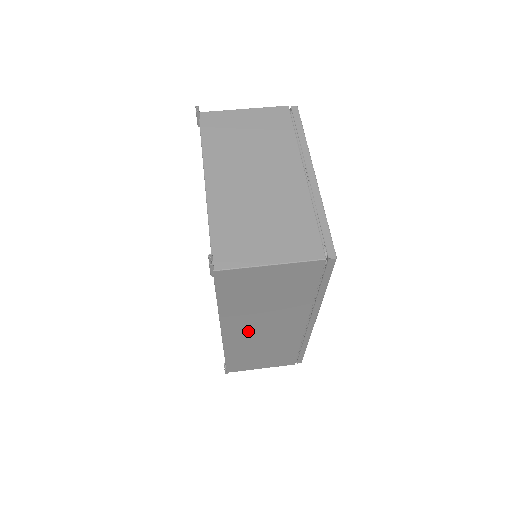
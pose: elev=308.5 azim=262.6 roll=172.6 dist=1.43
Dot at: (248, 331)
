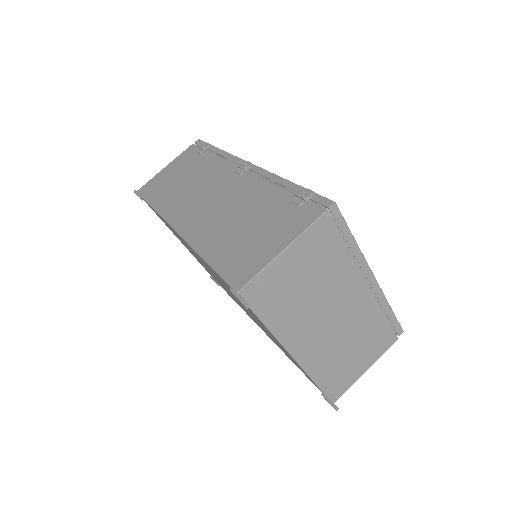
Dot at: occluded
